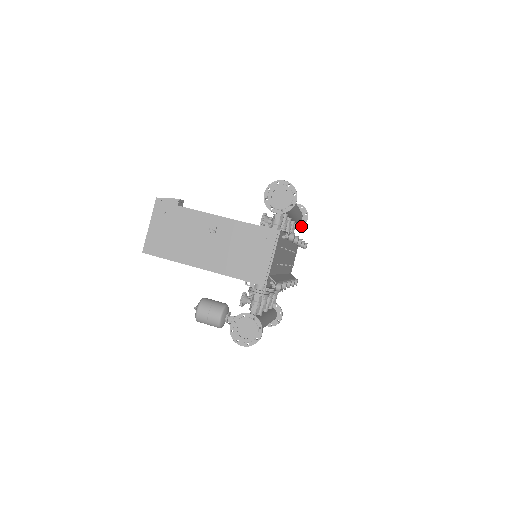
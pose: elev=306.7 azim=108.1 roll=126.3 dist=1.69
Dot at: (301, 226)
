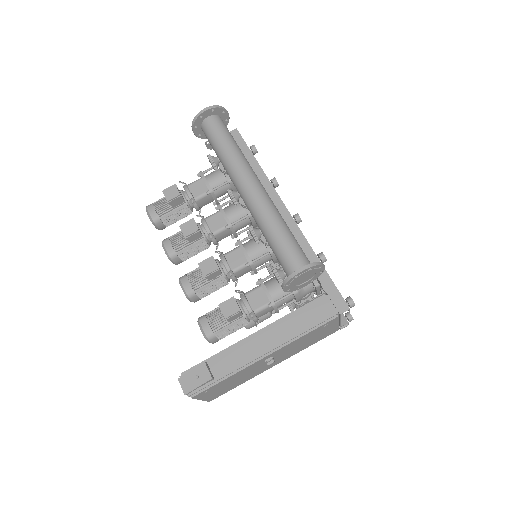
Dot at: (226, 126)
